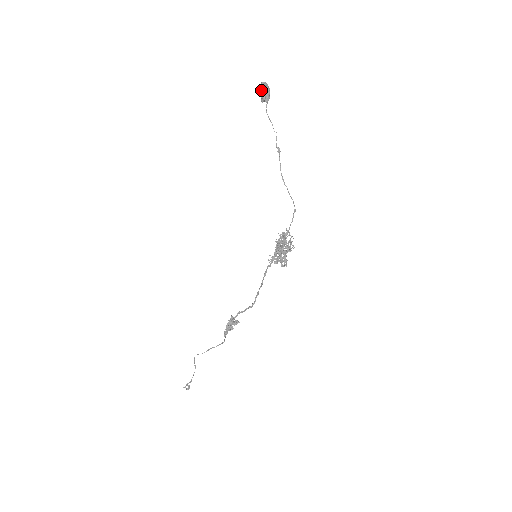
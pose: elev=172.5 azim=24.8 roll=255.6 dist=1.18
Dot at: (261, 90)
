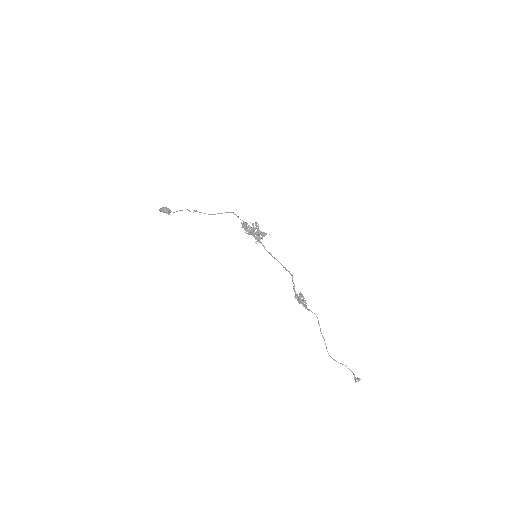
Dot at: occluded
